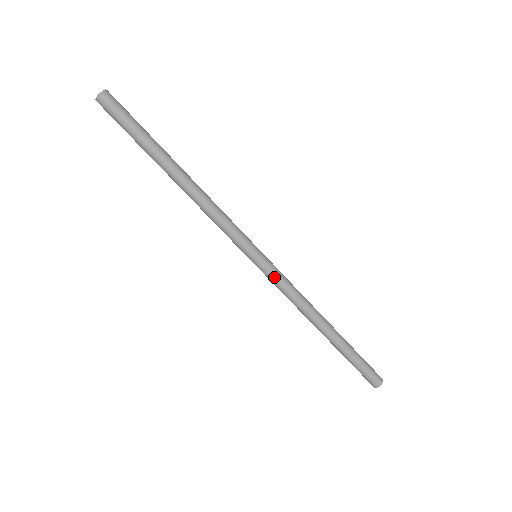
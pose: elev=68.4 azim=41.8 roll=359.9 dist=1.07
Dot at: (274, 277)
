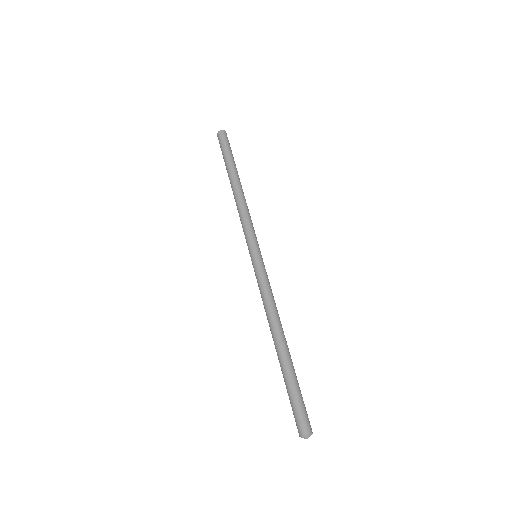
Dot at: (260, 274)
